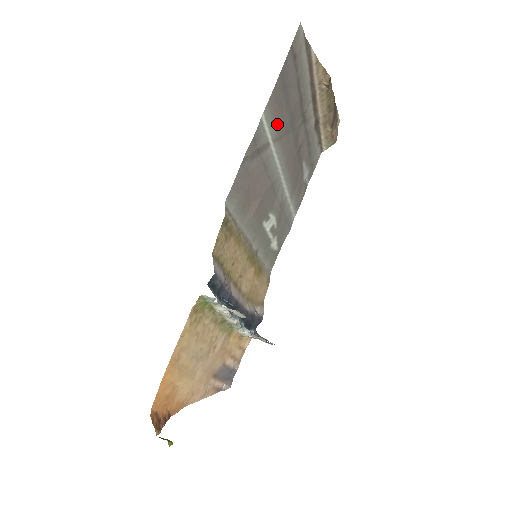
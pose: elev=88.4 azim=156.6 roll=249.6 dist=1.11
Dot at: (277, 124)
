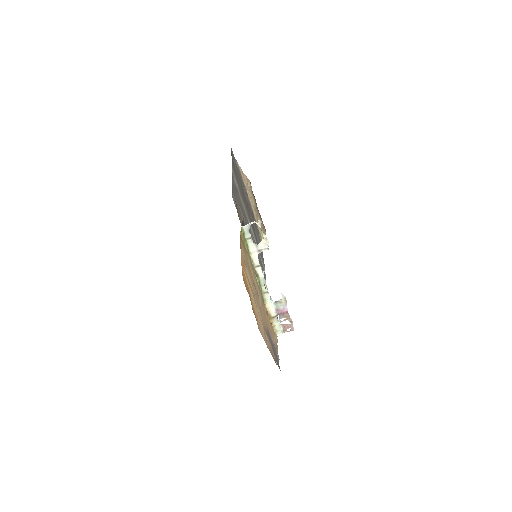
Dot at: (238, 185)
